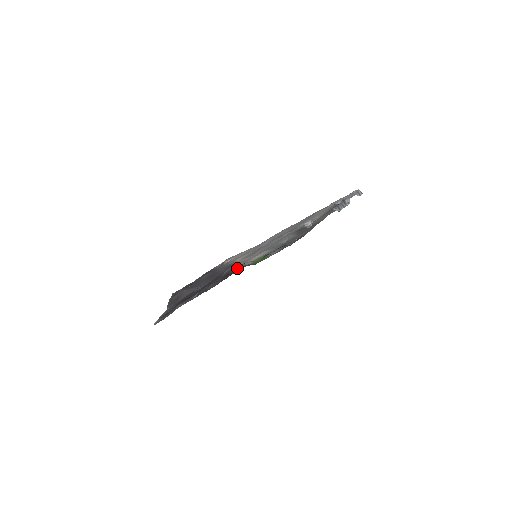
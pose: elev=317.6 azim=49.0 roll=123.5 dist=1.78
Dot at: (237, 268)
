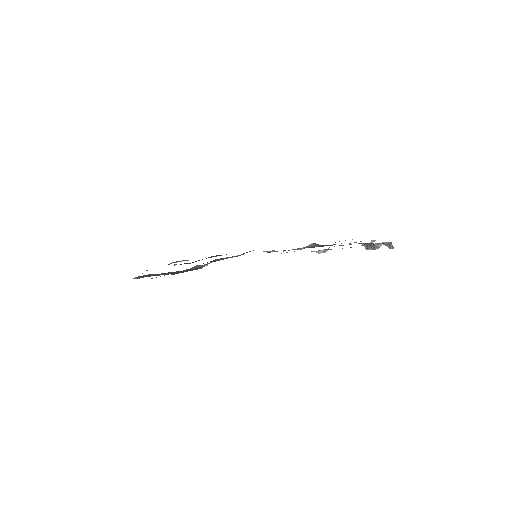
Dot at: (237, 256)
